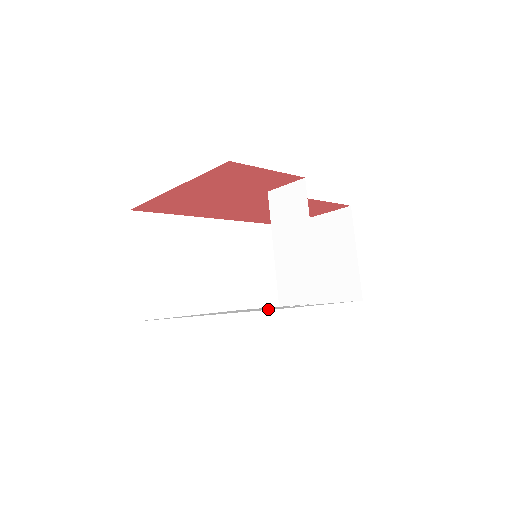
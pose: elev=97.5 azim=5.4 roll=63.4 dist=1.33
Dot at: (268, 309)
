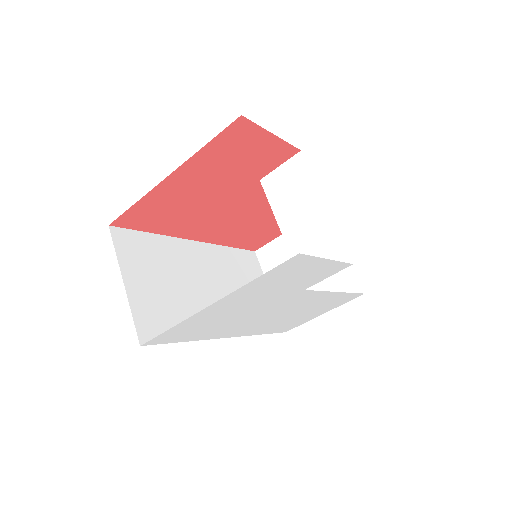
Dot at: (274, 321)
